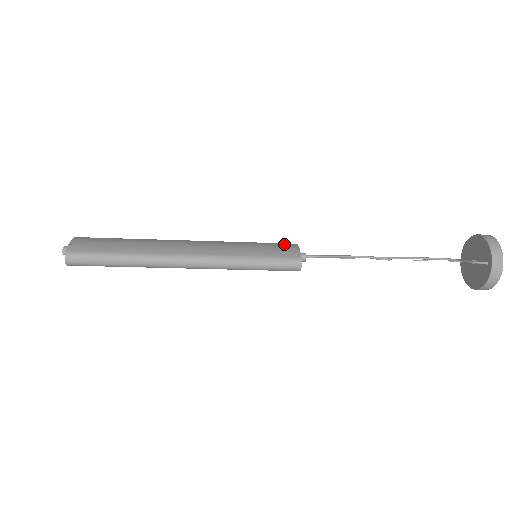
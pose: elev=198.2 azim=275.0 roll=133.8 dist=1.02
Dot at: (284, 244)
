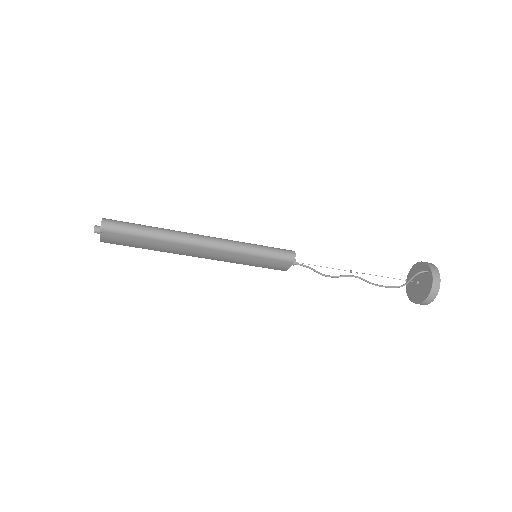
Dot at: occluded
